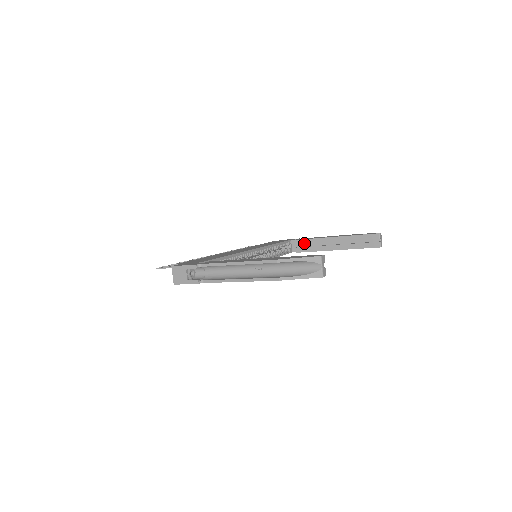
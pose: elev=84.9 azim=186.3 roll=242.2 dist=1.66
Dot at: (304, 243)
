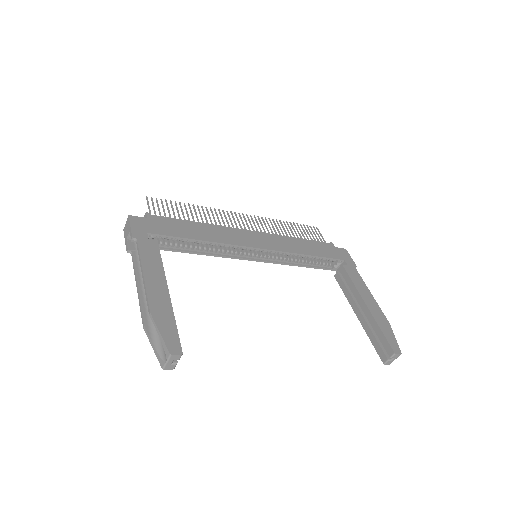
Dot at: (345, 277)
